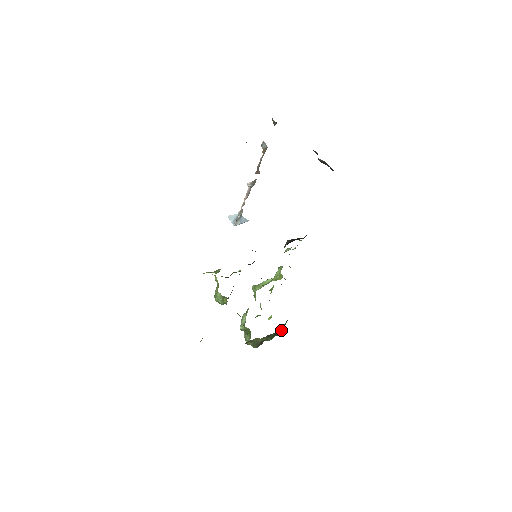
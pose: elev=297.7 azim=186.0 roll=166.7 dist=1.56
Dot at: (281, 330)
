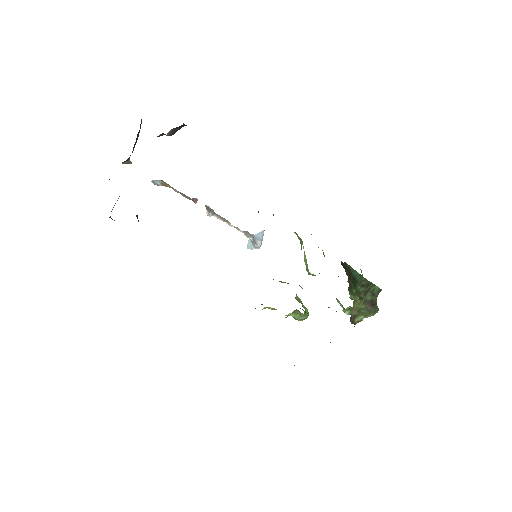
Dot at: (357, 277)
